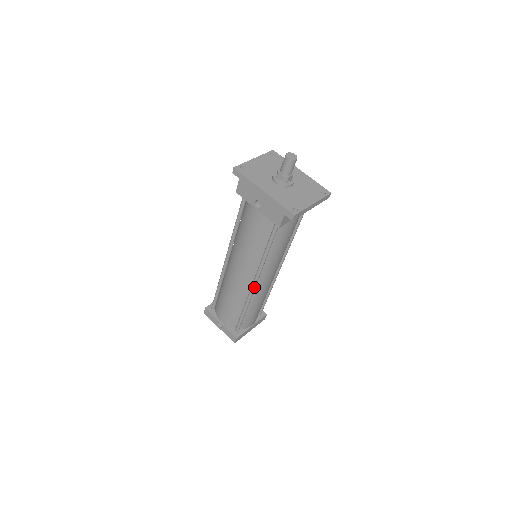
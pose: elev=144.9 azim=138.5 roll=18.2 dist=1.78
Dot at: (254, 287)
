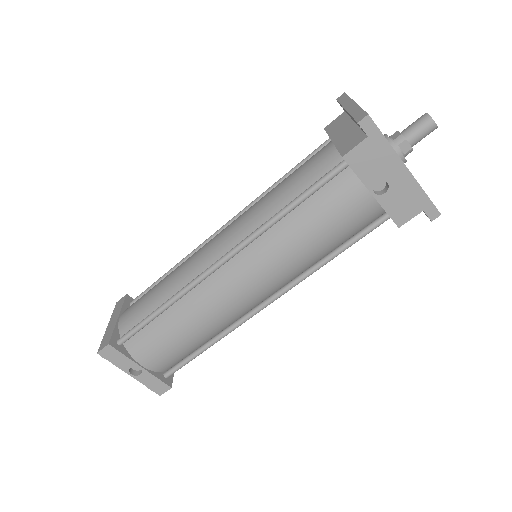
Dot at: (263, 308)
